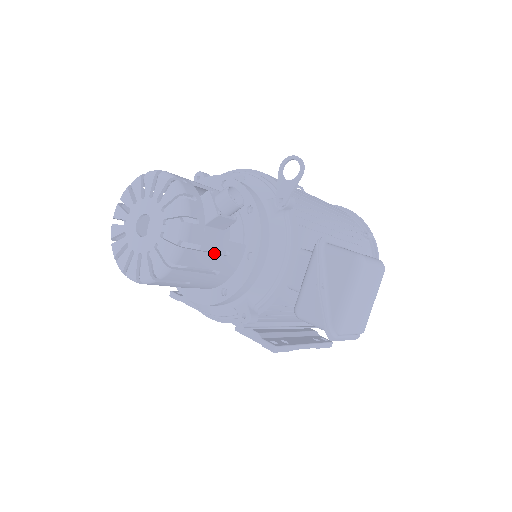
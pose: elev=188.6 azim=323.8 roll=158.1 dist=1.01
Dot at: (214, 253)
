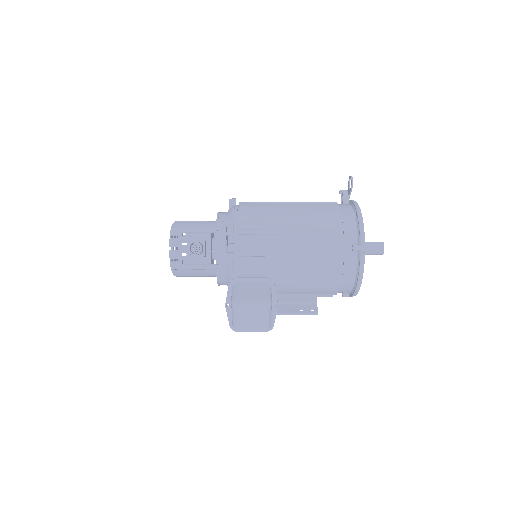
Dot at: (195, 270)
